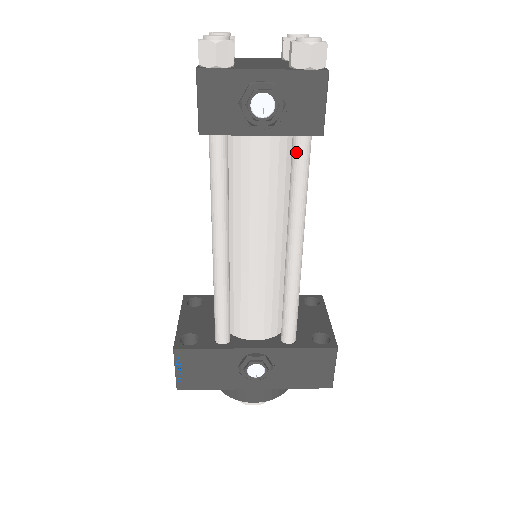
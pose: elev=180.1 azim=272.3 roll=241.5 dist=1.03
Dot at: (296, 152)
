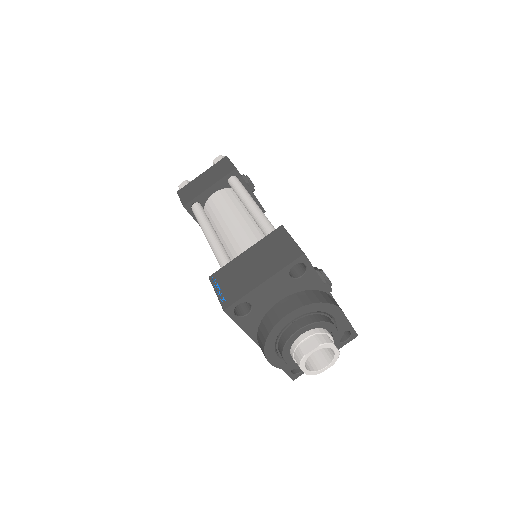
Dot at: occluded
